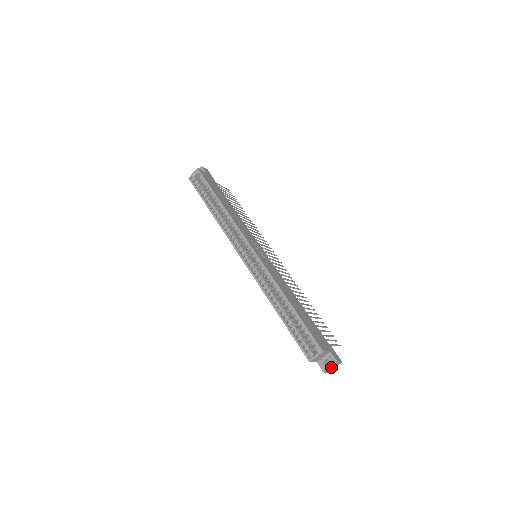
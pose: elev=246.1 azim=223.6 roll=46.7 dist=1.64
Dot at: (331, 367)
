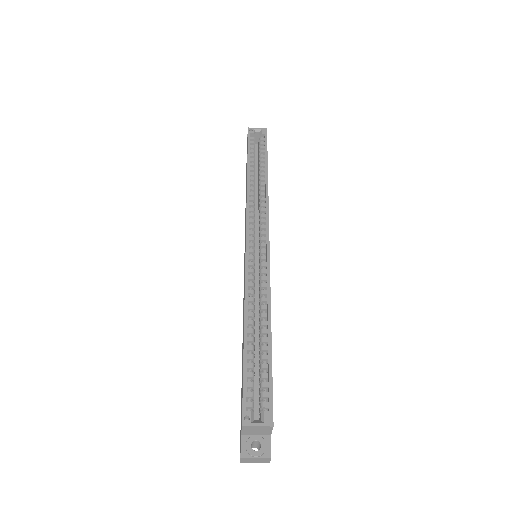
Dot at: (256, 457)
